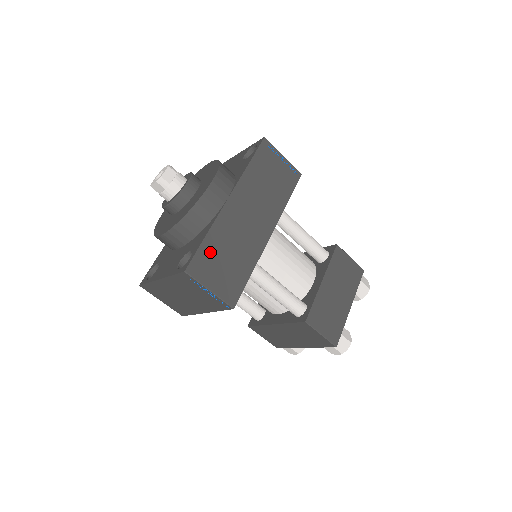
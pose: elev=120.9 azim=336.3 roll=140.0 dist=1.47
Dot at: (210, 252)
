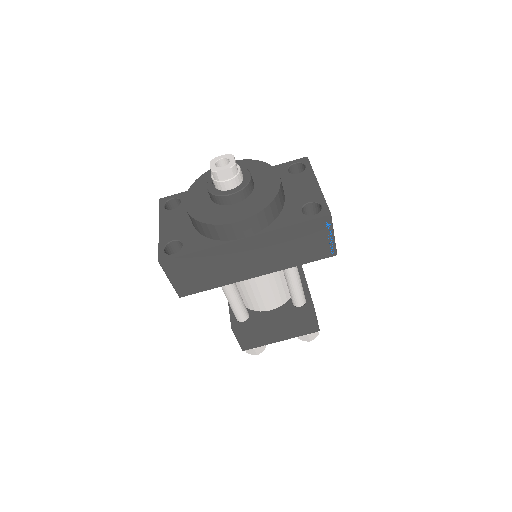
Dot at: (191, 262)
